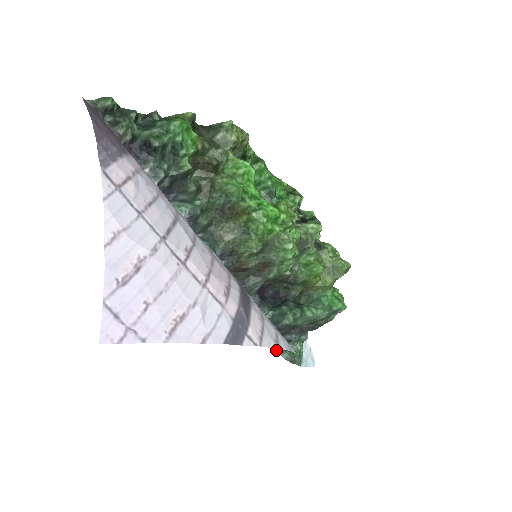
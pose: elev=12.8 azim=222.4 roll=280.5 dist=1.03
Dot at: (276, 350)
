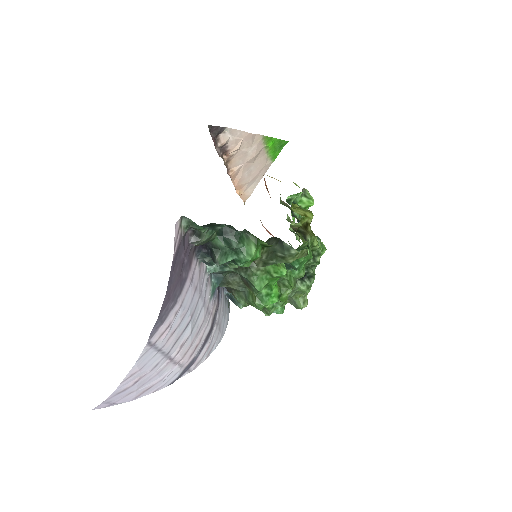
Dot at: occluded
